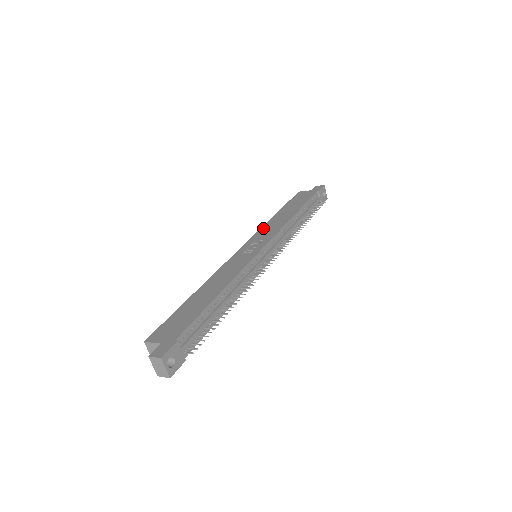
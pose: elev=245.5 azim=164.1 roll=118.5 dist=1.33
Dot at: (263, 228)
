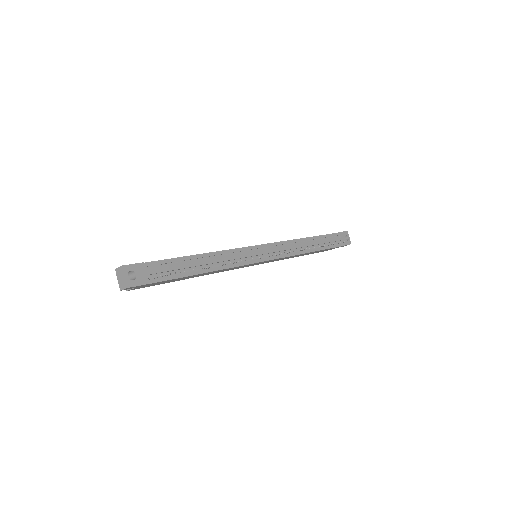
Dot at: occluded
